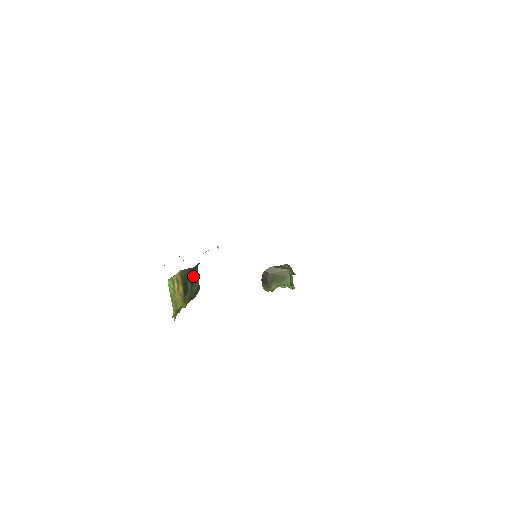
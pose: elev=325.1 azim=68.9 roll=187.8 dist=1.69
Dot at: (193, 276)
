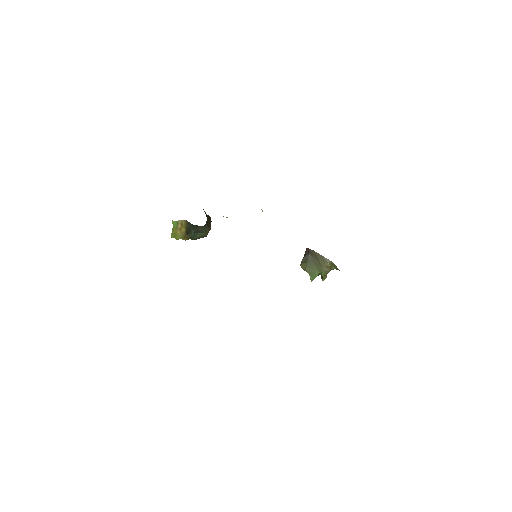
Dot at: (198, 228)
